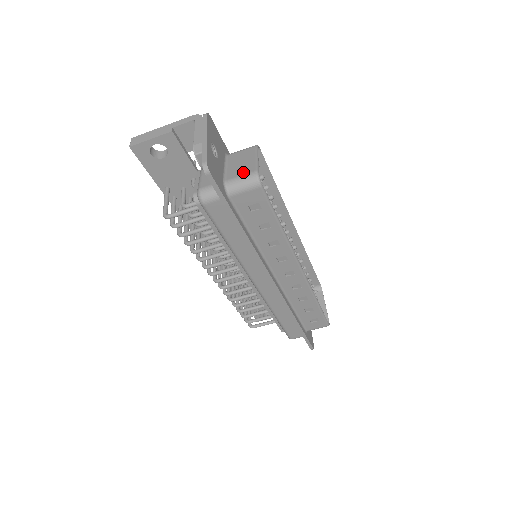
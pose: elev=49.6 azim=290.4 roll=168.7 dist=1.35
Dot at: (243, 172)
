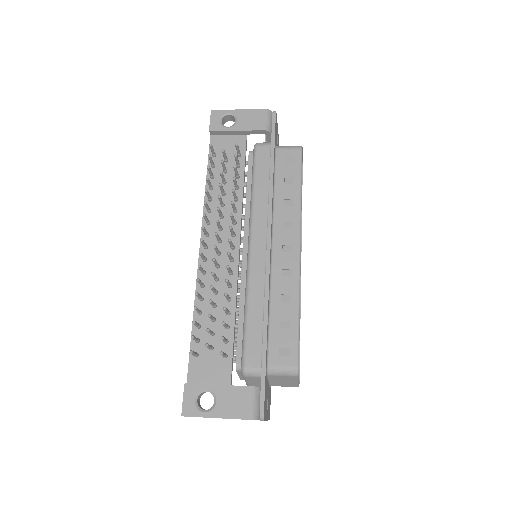
Dot at: (286, 386)
